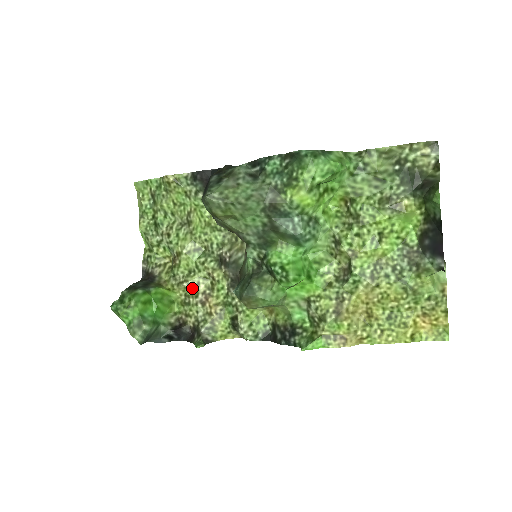
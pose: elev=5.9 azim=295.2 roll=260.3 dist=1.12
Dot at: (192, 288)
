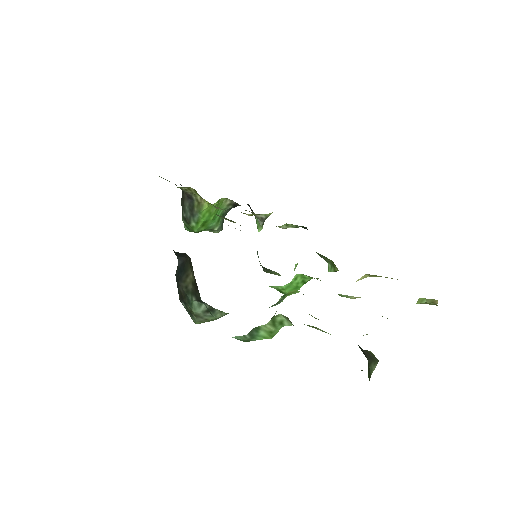
Dot at: occluded
